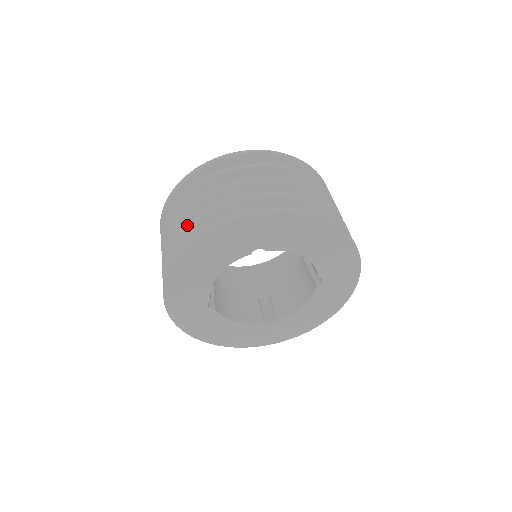
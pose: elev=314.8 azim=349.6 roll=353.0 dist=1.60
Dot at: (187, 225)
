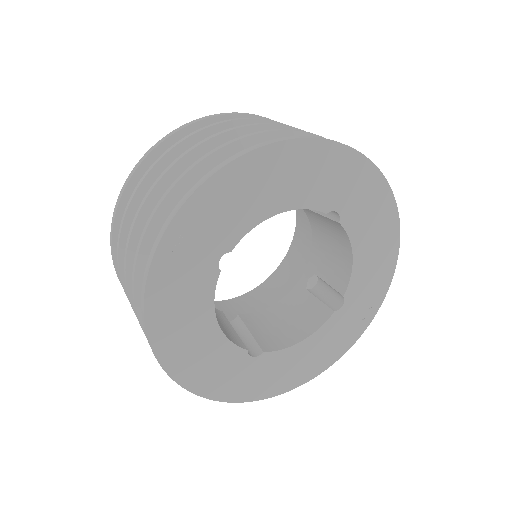
Dot at: occluded
